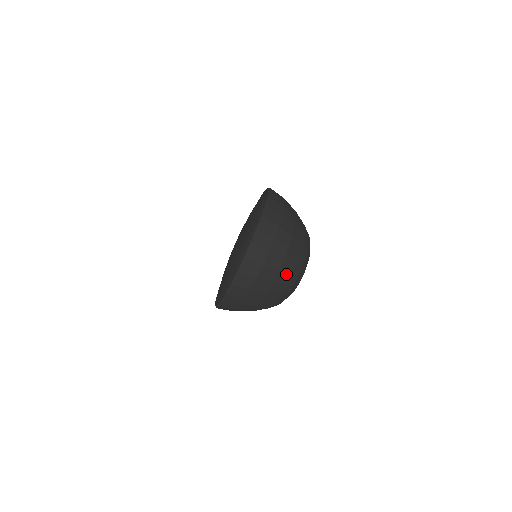
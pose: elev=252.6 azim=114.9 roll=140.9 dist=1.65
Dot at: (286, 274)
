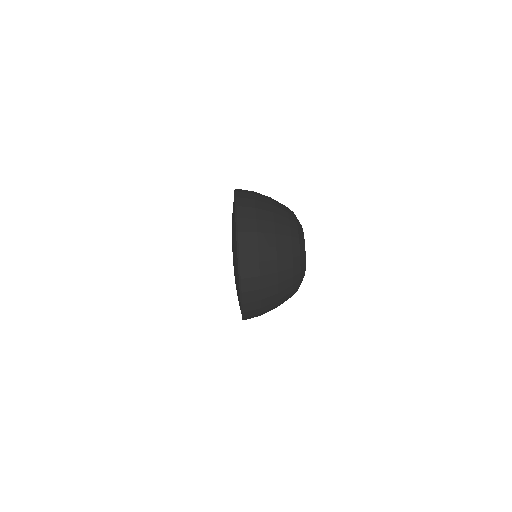
Dot at: (287, 270)
